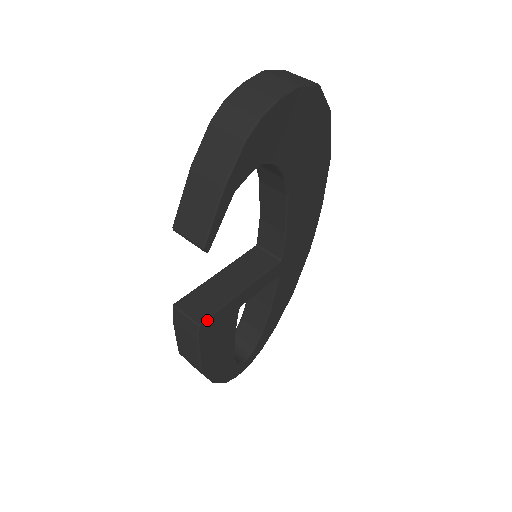
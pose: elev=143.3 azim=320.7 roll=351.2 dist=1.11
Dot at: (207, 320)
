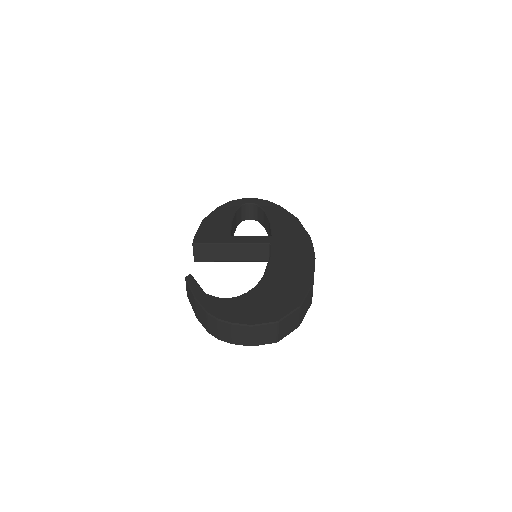
Dot at: (201, 261)
